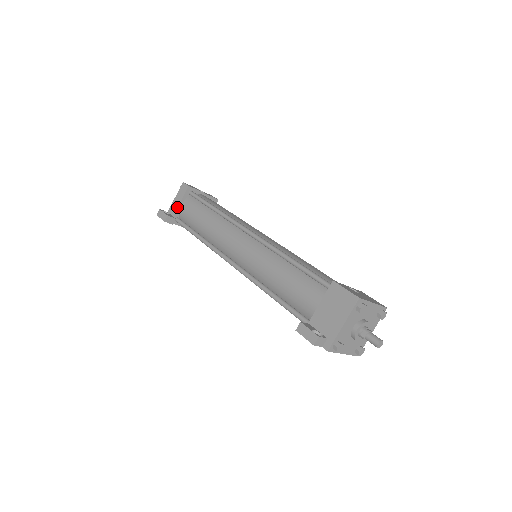
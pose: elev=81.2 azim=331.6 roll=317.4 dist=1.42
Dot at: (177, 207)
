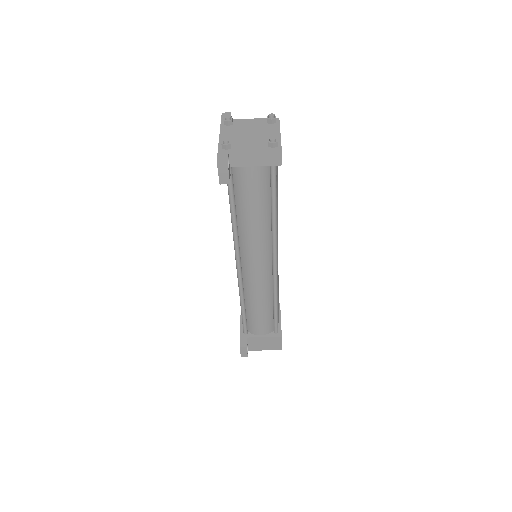
Dot at: (245, 166)
